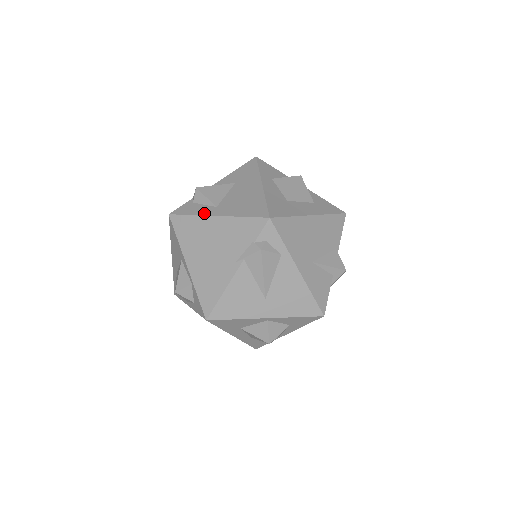
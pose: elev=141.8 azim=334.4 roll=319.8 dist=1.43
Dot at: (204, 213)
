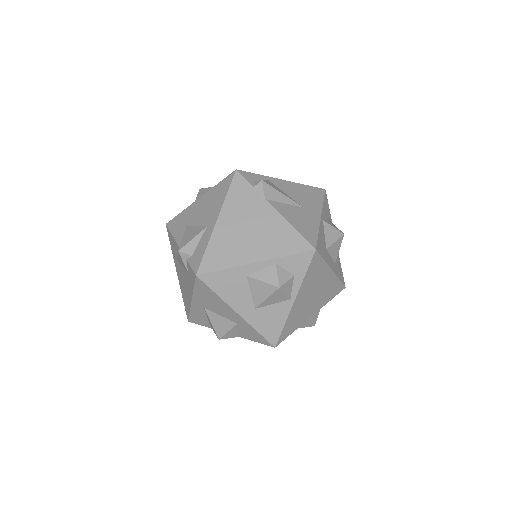
Dot at: (209, 235)
